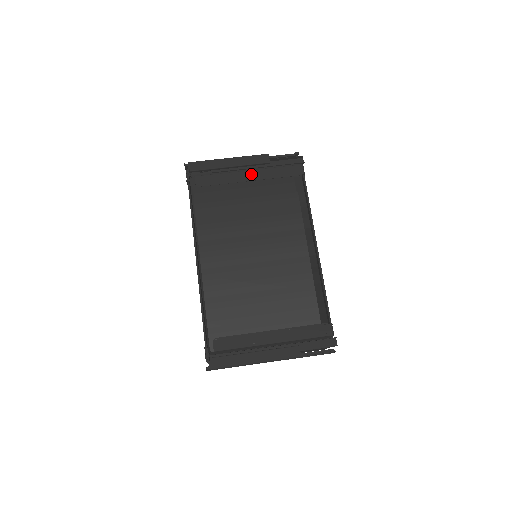
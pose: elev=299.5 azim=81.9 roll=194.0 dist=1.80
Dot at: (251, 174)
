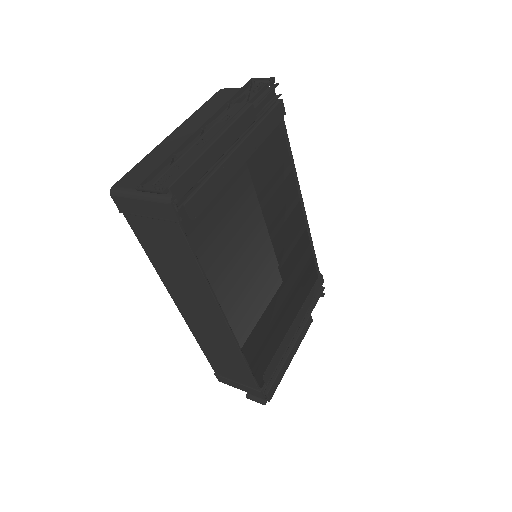
Dot at: (242, 152)
